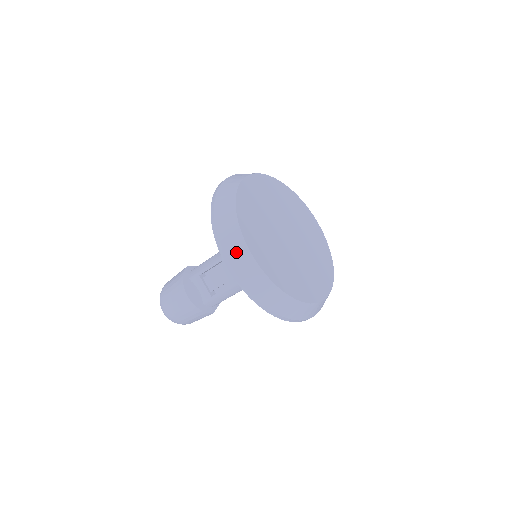
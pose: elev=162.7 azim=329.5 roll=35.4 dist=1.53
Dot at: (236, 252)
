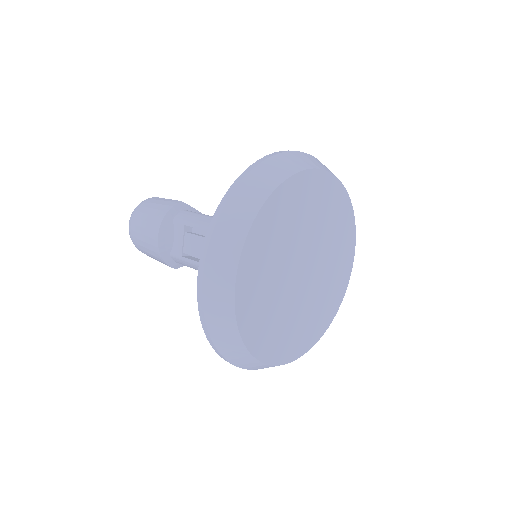
Dot at: (220, 263)
